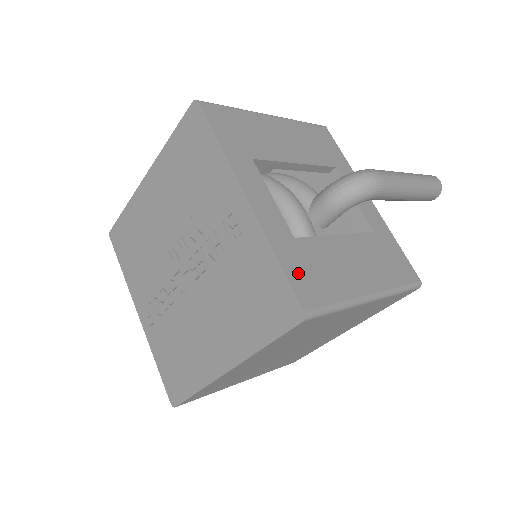
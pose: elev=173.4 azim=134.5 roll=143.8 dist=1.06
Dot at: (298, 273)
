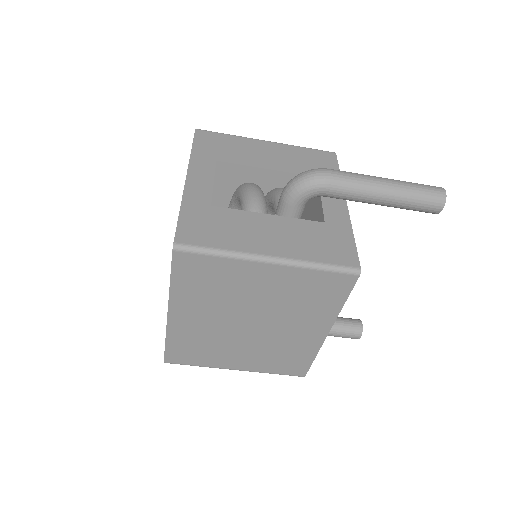
Dot at: (192, 223)
